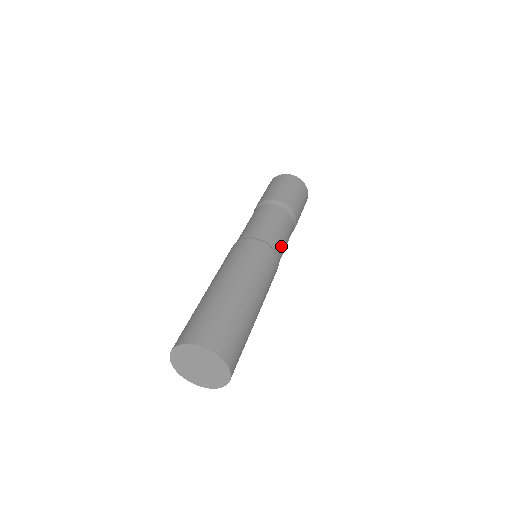
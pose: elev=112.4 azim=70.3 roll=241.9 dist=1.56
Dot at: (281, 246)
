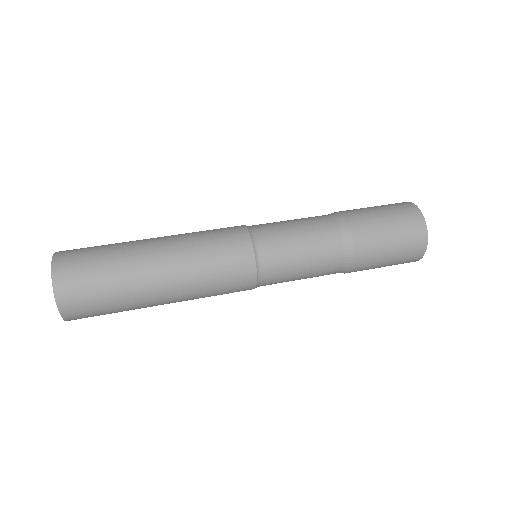
Dot at: (281, 277)
